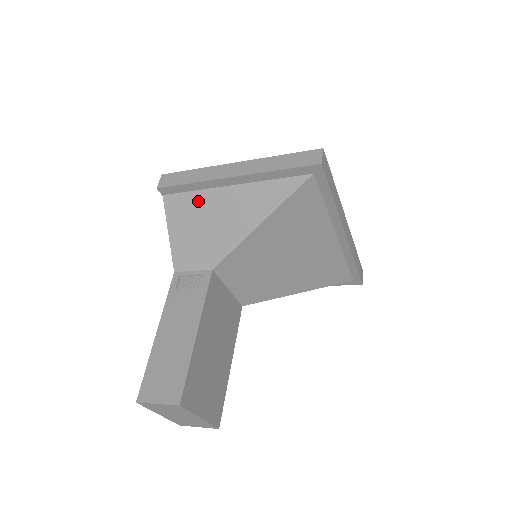
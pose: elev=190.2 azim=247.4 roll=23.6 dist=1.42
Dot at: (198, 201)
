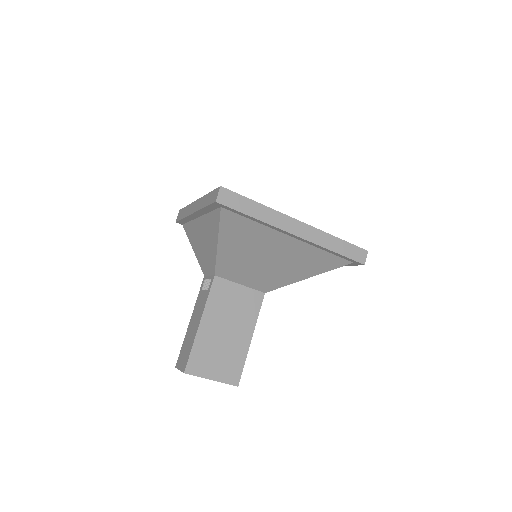
Dot at: (193, 228)
